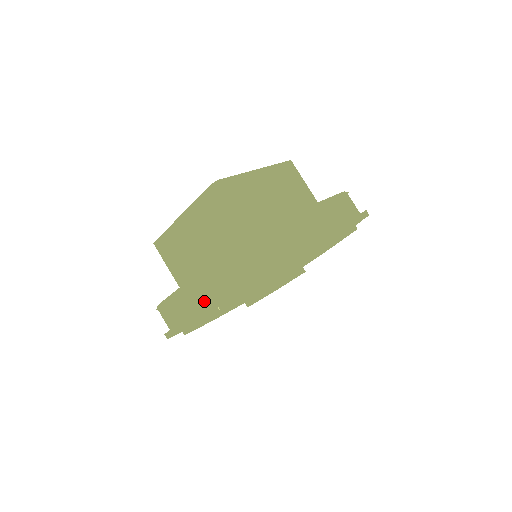
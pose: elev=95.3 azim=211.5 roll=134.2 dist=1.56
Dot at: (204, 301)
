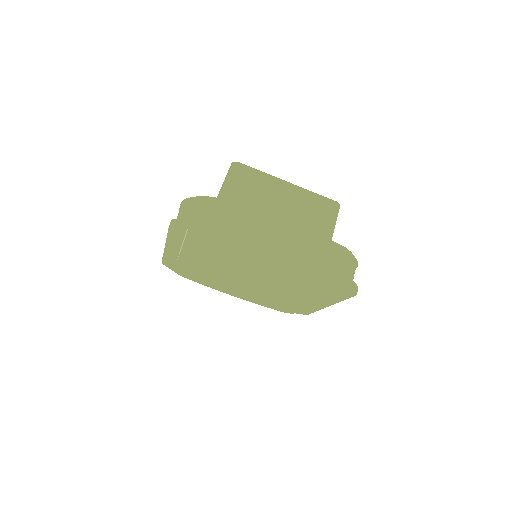
Dot at: occluded
